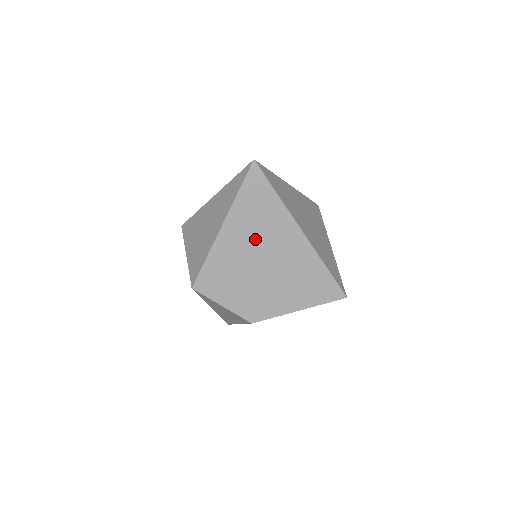
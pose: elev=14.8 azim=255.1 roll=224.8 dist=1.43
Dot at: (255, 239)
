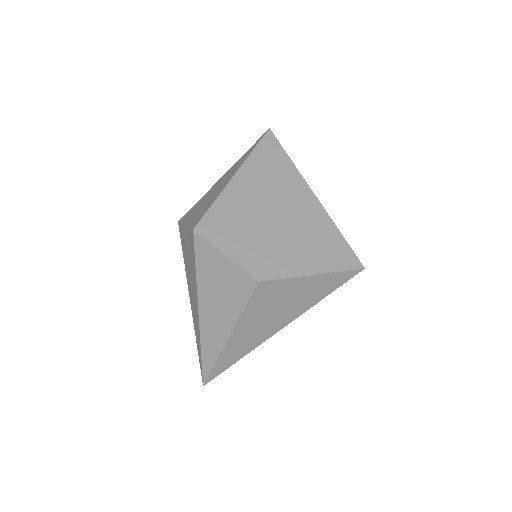
Dot at: (267, 192)
